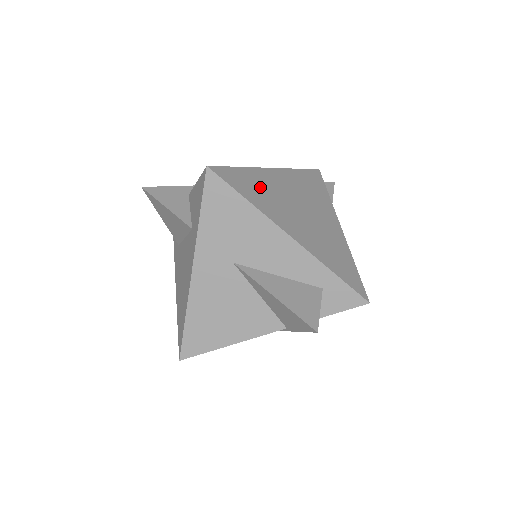
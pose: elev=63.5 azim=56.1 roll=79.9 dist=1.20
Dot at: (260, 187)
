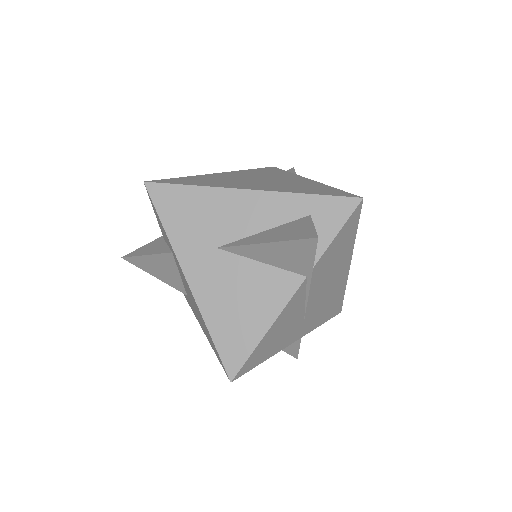
Dot at: (206, 180)
